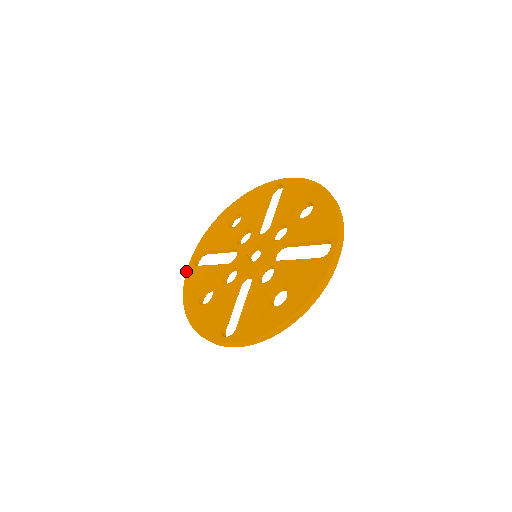
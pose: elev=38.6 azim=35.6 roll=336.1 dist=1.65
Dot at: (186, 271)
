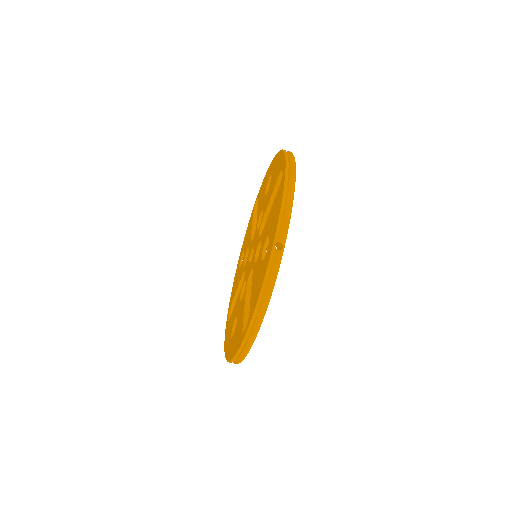
Dot at: occluded
